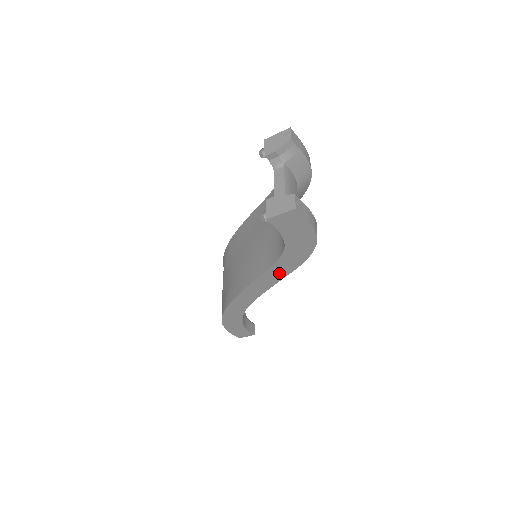
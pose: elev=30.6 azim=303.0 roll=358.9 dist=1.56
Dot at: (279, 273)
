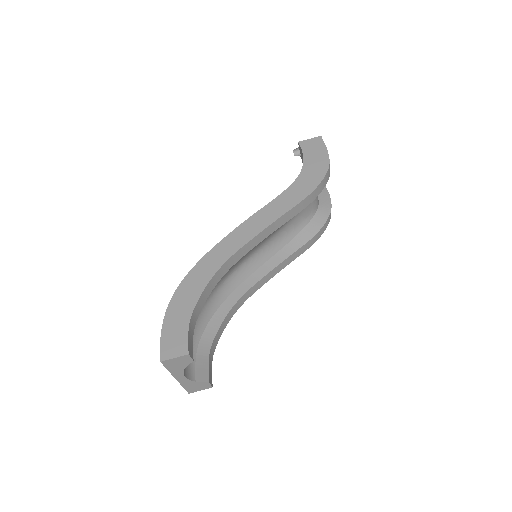
Dot at: (283, 205)
